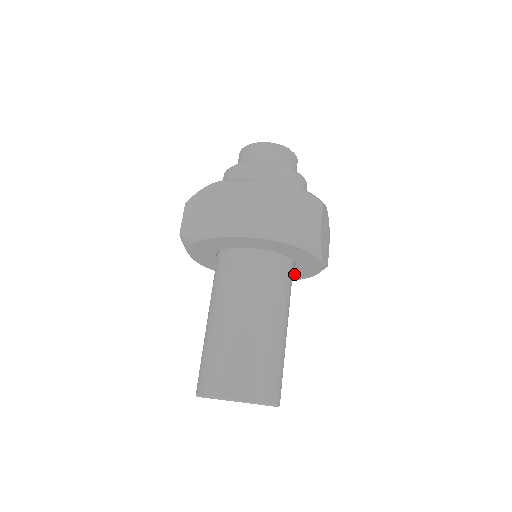
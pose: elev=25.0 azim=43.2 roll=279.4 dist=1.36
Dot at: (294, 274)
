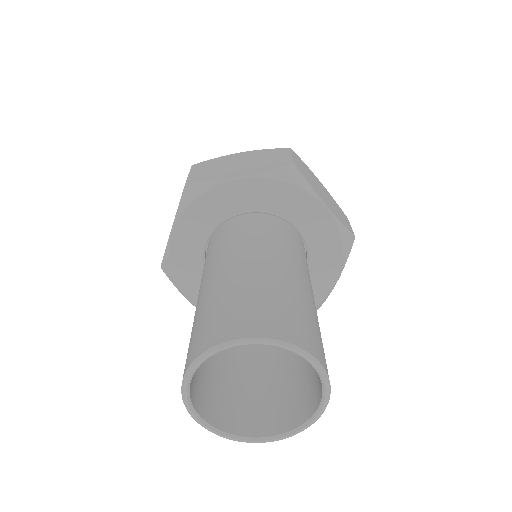
Dot at: occluded
